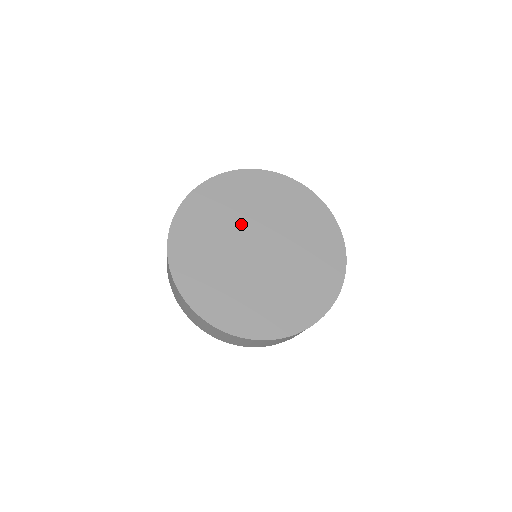
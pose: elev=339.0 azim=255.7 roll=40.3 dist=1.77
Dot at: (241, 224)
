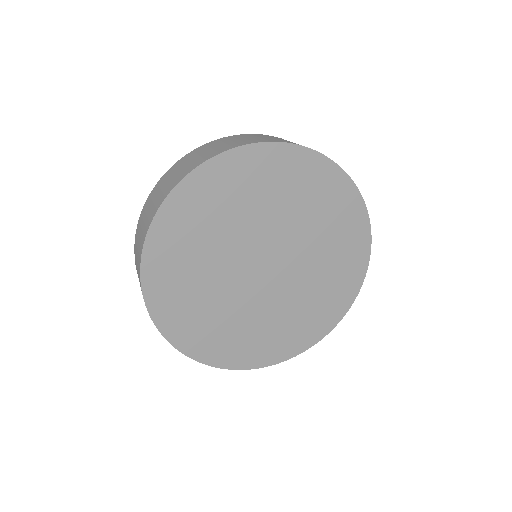
Dot at: (249, 231)
